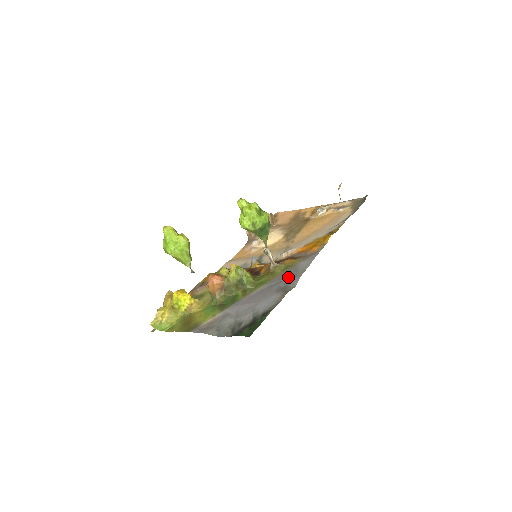
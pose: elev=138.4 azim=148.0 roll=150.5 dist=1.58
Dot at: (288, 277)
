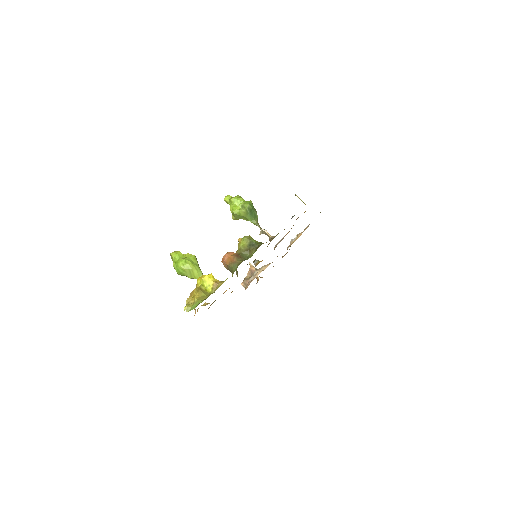
Dot at: occluded
